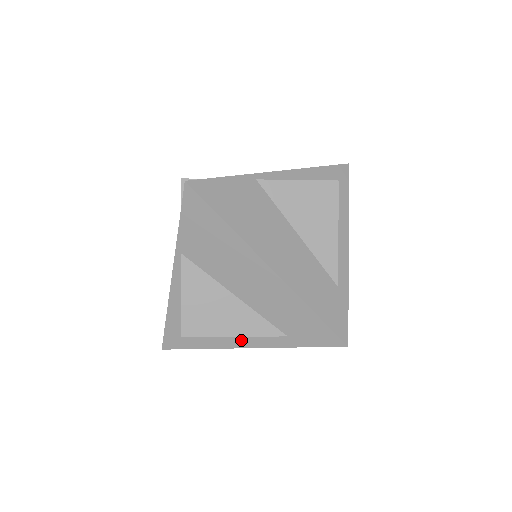
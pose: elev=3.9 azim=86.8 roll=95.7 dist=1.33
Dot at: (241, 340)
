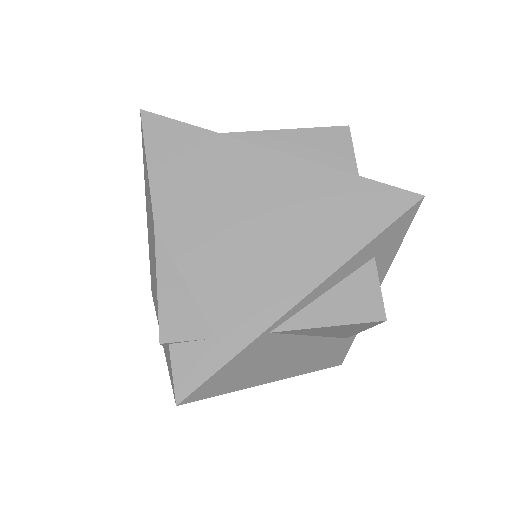
Dot at: occluded
